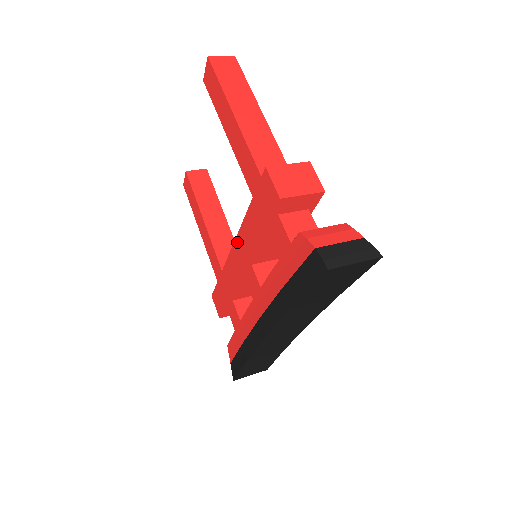
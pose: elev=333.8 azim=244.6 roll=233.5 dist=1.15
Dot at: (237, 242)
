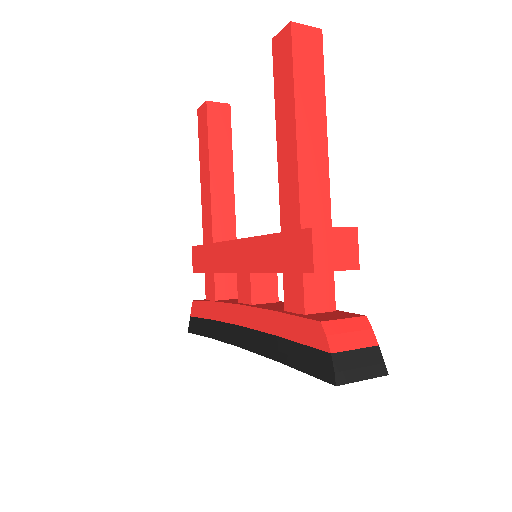
Dot at: (243, 243)
